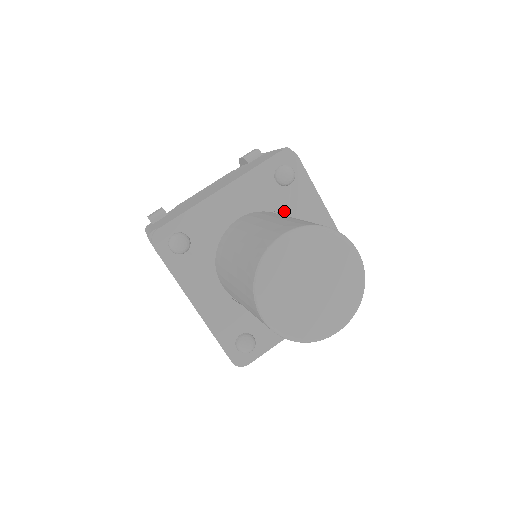
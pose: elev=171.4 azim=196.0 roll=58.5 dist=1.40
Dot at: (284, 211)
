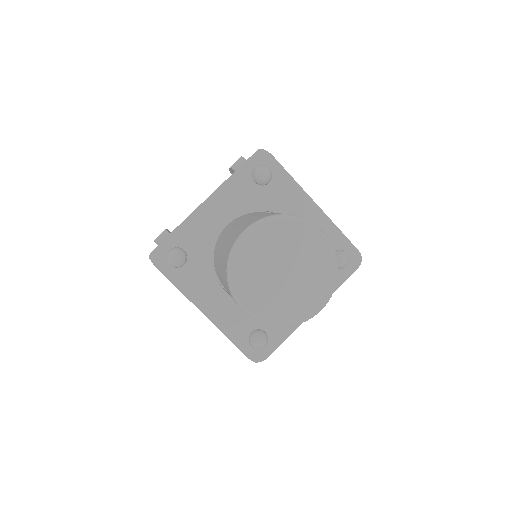
Dot at: (269, 208)
